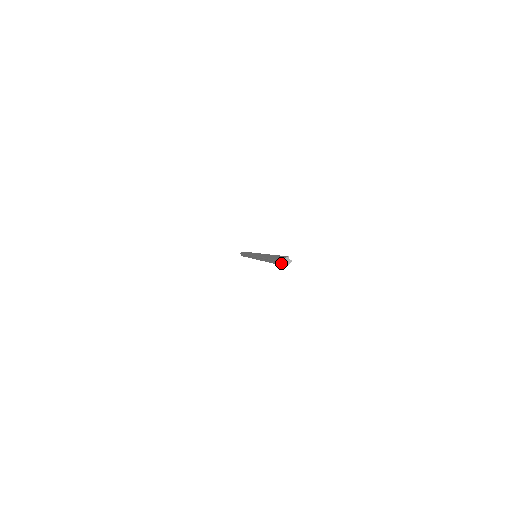
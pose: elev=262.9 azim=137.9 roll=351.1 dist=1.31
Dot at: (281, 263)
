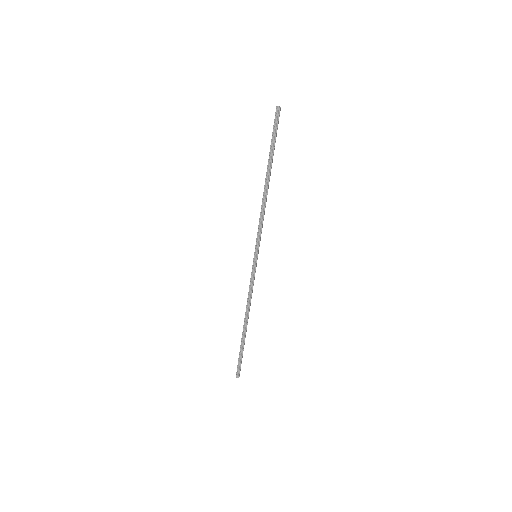
Dot at: (277, 120)
